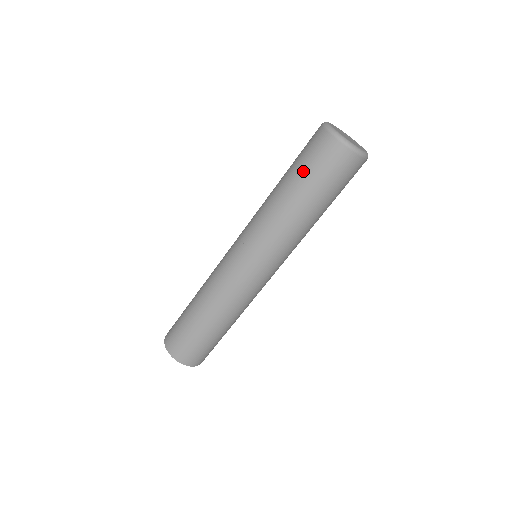
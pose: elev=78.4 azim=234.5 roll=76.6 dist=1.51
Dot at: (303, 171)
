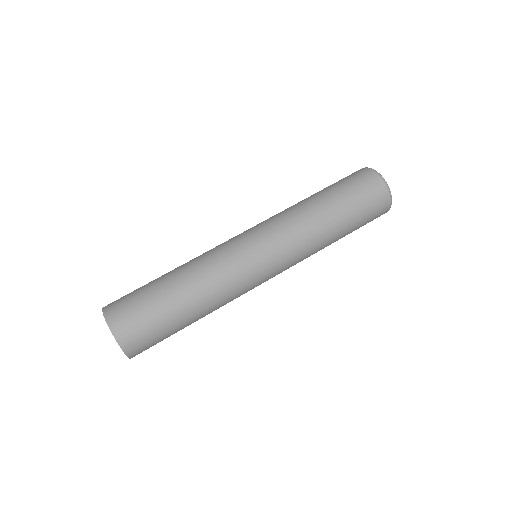
Dot at: (358, 215)
